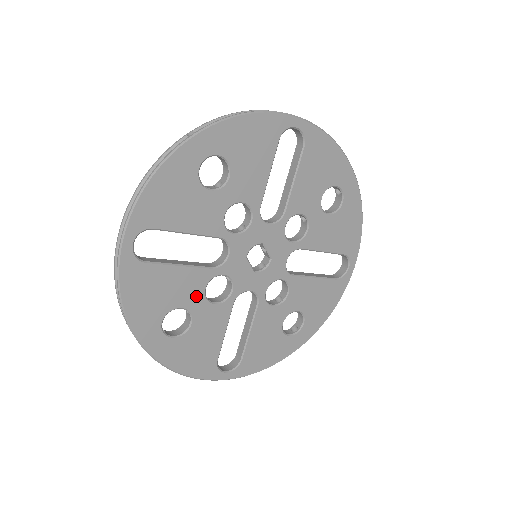
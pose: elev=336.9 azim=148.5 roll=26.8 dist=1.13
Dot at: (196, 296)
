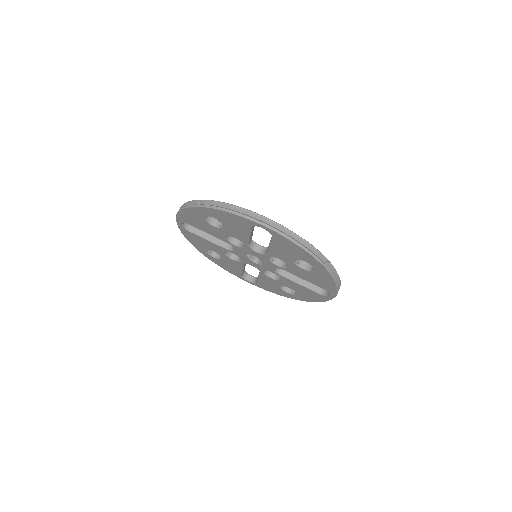
Dot at: (221, 252)
